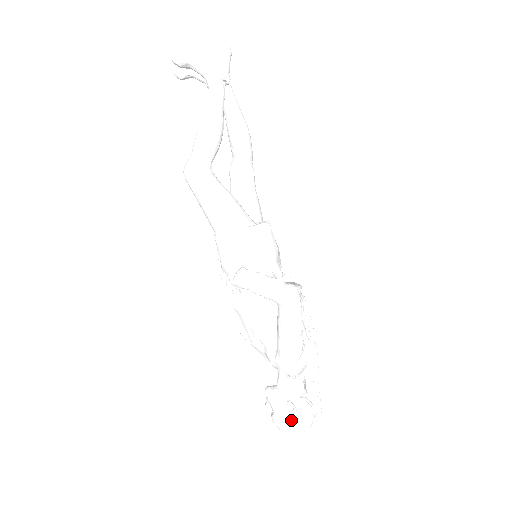
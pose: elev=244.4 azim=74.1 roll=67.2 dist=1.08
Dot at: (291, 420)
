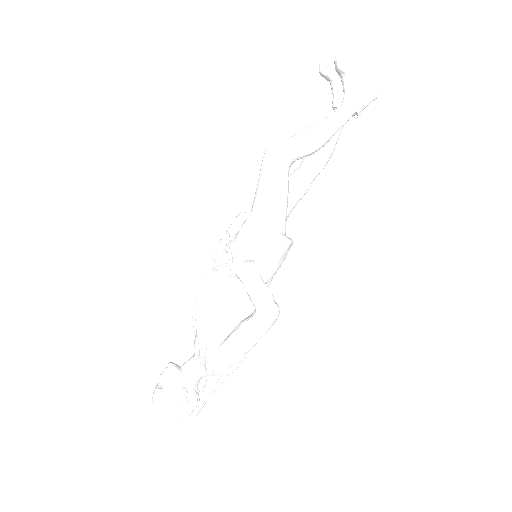
Dot at: (174, 405)
